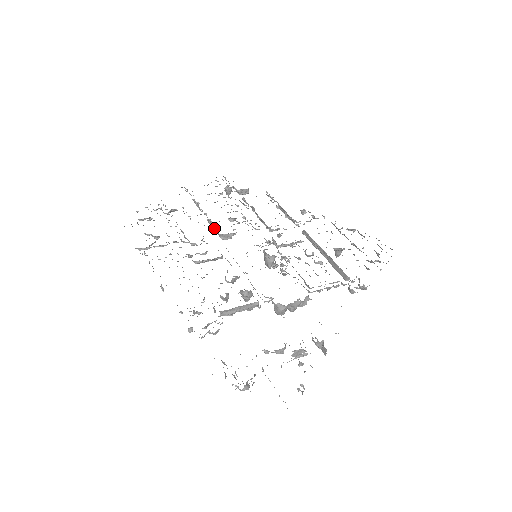
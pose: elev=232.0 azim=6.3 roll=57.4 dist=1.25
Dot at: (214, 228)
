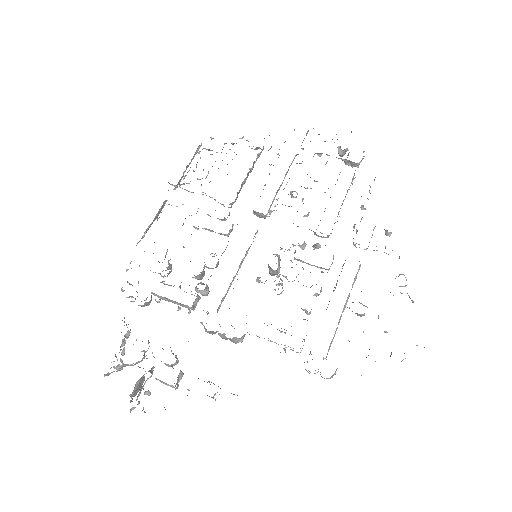
Dot at: (260, 196)
